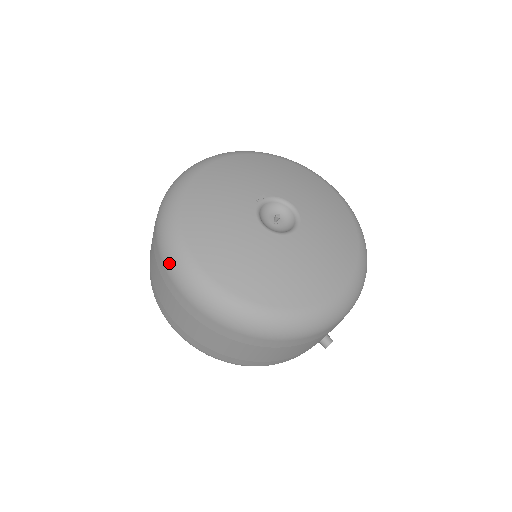
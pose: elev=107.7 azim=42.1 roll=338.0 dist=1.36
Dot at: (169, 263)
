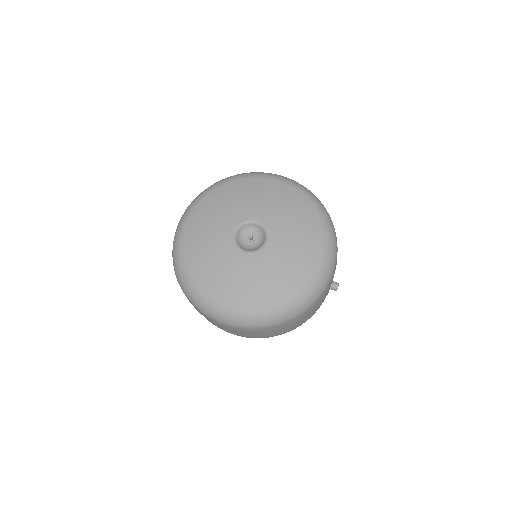
Dot at: (202, 310)
